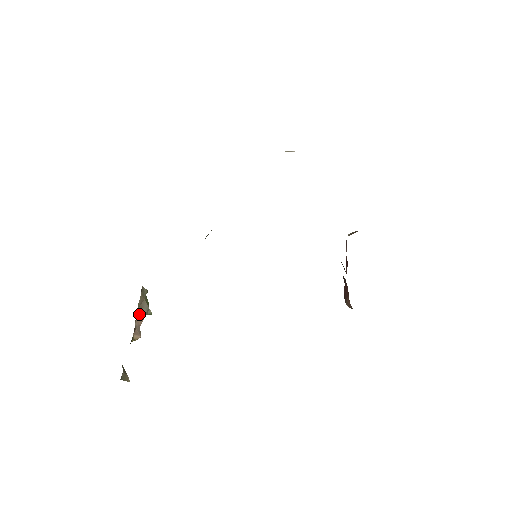
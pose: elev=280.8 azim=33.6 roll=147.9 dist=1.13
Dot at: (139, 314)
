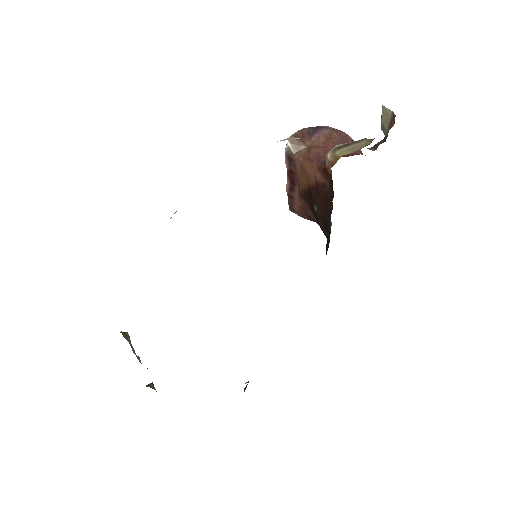
Dot at: (134, 352)
